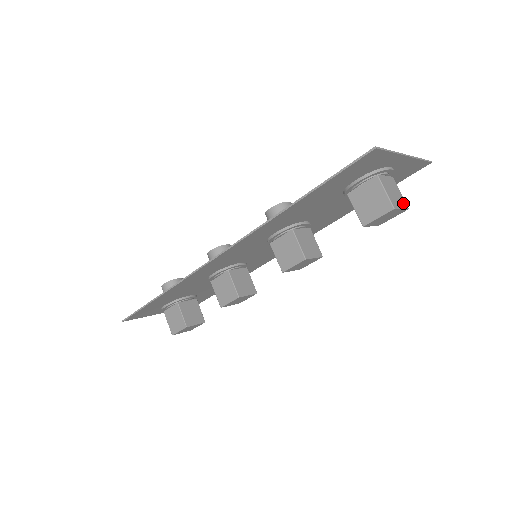
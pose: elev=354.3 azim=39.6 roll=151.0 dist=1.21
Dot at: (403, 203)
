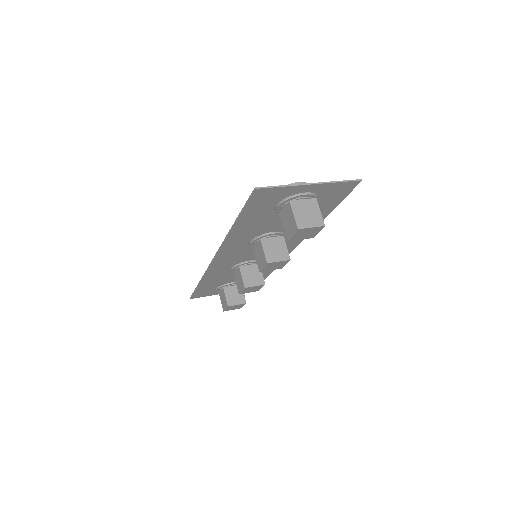
Dot at: (318, 221)
